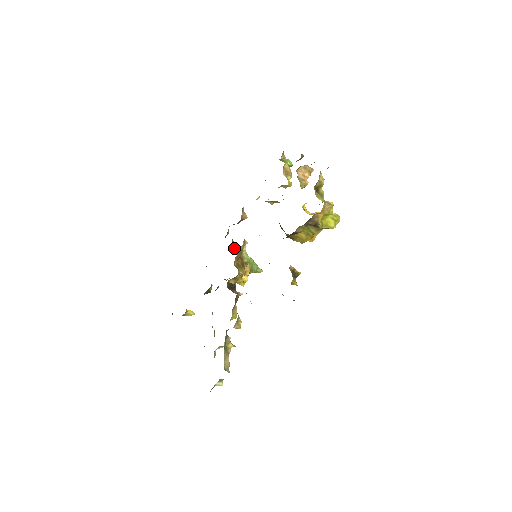
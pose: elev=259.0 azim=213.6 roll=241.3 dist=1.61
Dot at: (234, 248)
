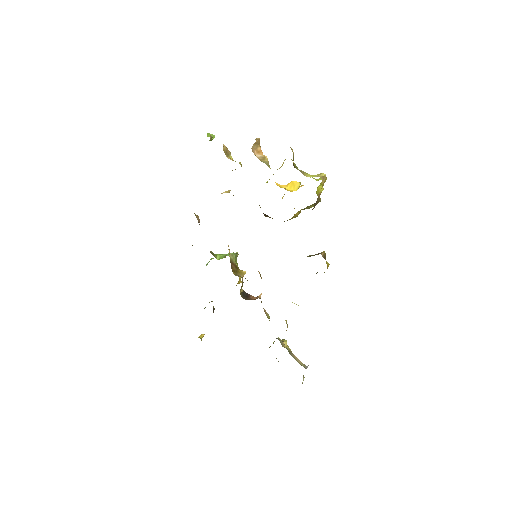
Dot at: (215, 257)
